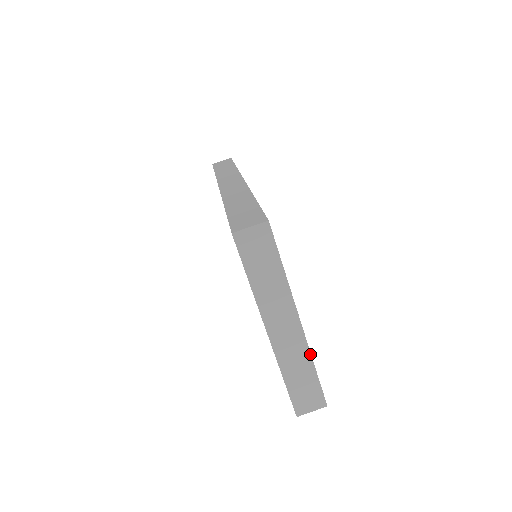
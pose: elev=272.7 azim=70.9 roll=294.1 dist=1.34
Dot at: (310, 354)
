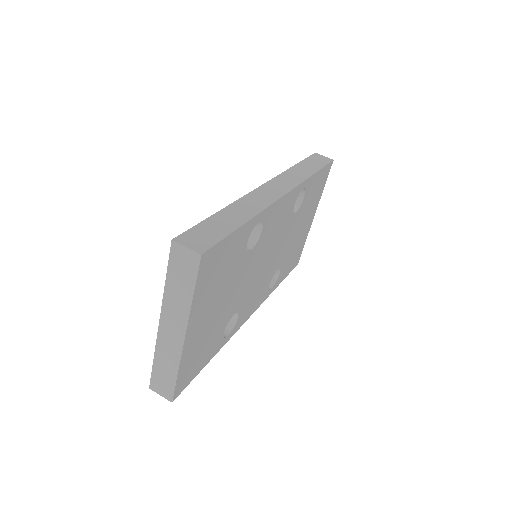
Dot at: (179, 362)
